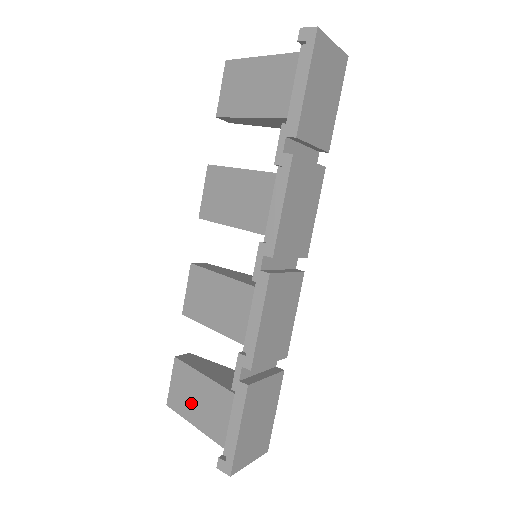
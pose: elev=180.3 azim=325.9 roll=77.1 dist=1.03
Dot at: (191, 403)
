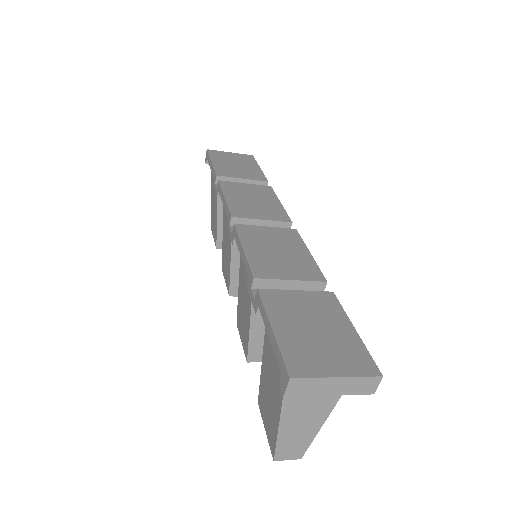
Dot at: (271, 407)
